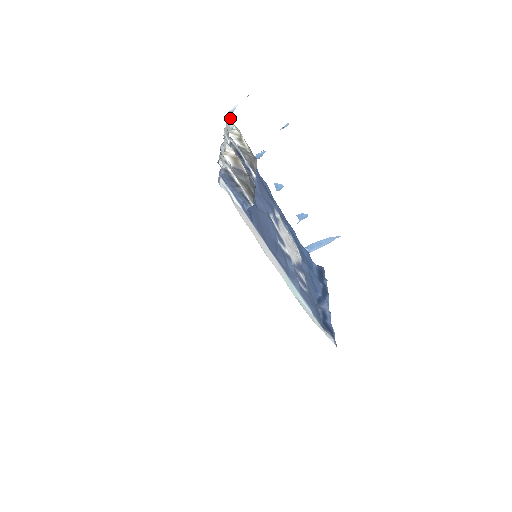
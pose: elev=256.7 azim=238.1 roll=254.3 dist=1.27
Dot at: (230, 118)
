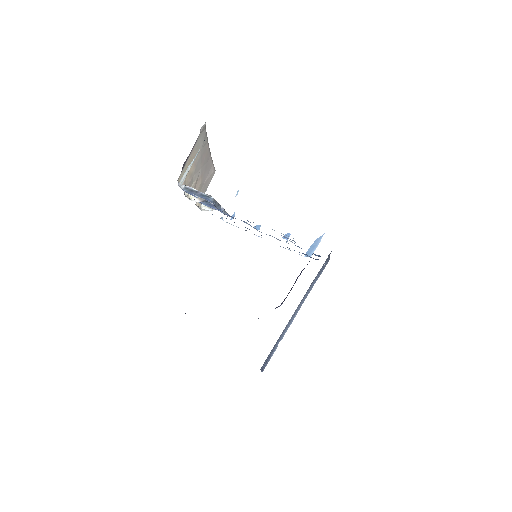
Dot at: occluded
